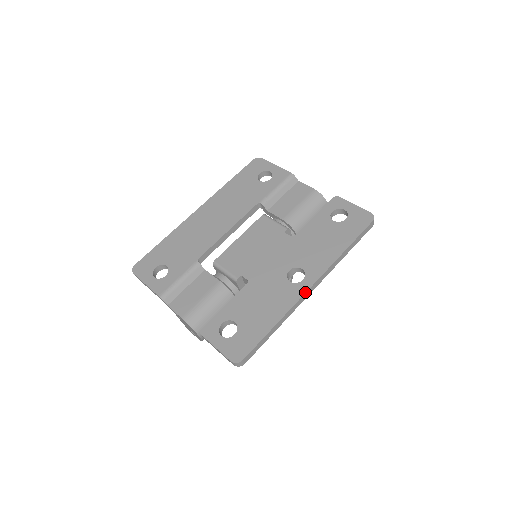
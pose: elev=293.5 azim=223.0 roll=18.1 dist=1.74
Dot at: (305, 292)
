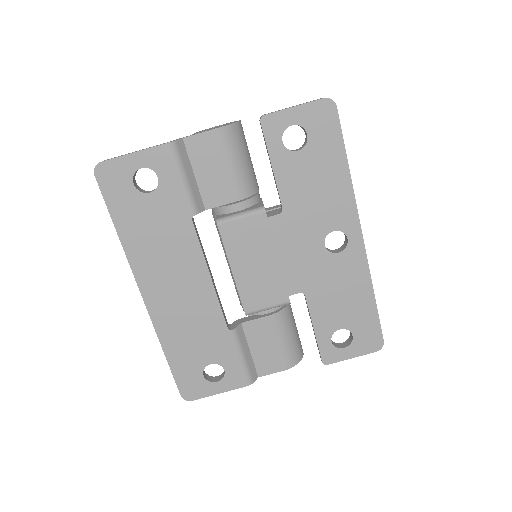
Dot at: (364, 246)
